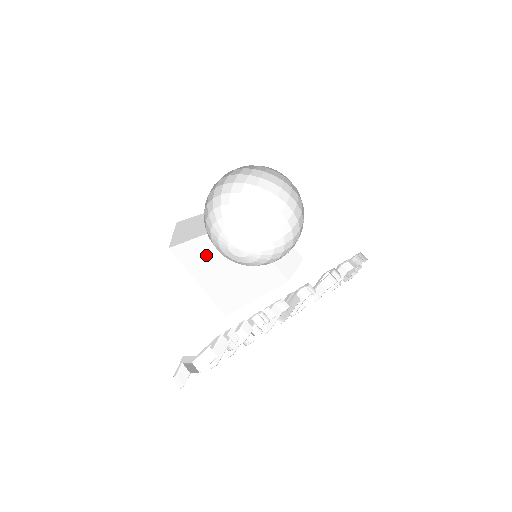
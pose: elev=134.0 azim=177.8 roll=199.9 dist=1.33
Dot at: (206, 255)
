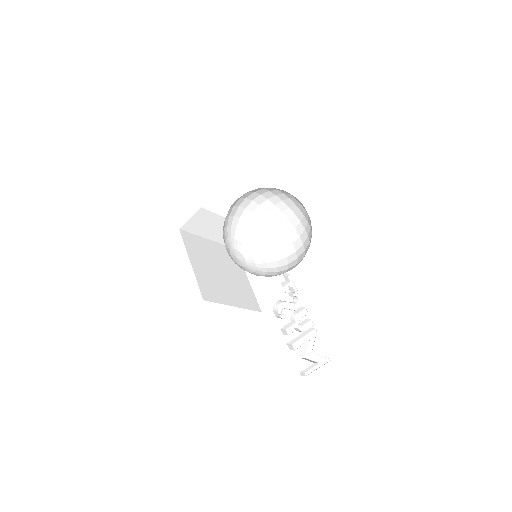
Dot at: (212, 280)
